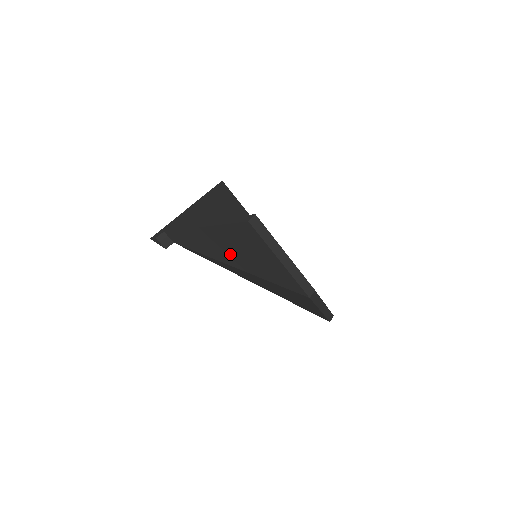
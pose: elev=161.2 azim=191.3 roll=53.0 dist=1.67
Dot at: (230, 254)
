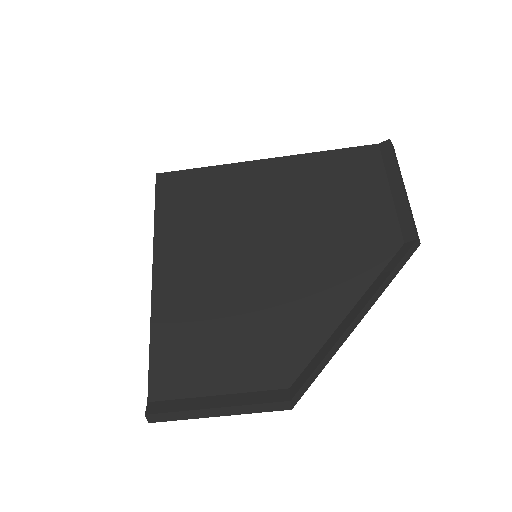
Dot at: occluded
